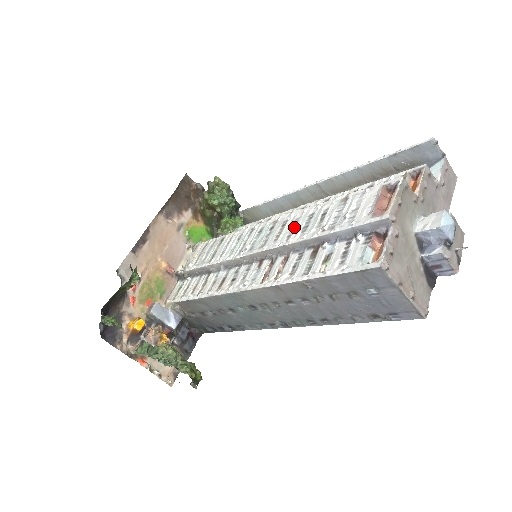
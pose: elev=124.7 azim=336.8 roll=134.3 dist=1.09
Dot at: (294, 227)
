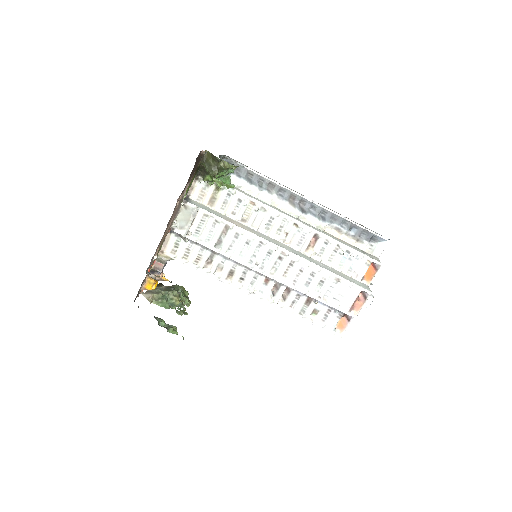
Dot at: (300, 276)
